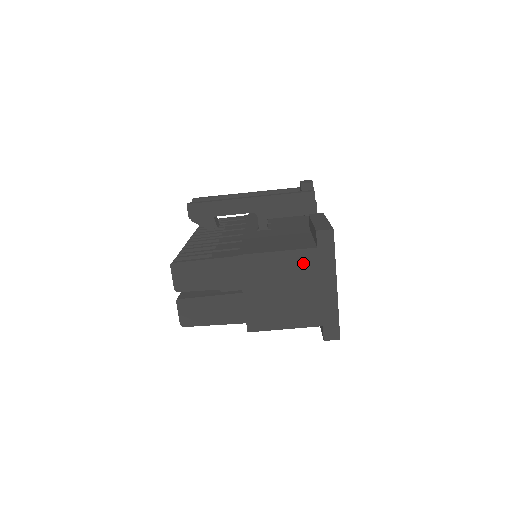
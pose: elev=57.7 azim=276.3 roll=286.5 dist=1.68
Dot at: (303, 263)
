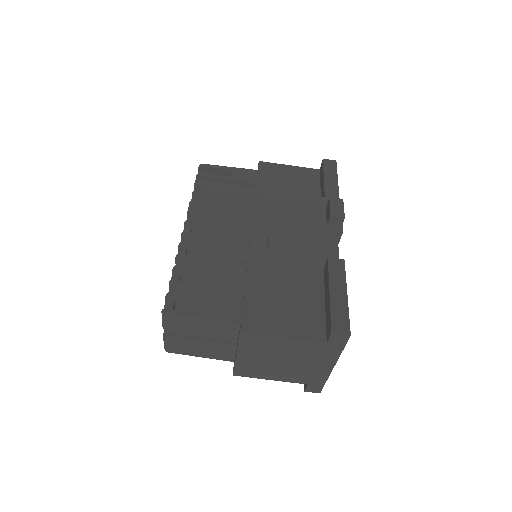
Dot at: (307, 349)
